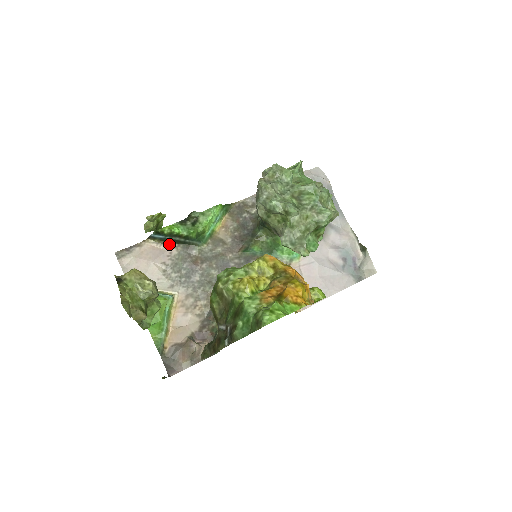
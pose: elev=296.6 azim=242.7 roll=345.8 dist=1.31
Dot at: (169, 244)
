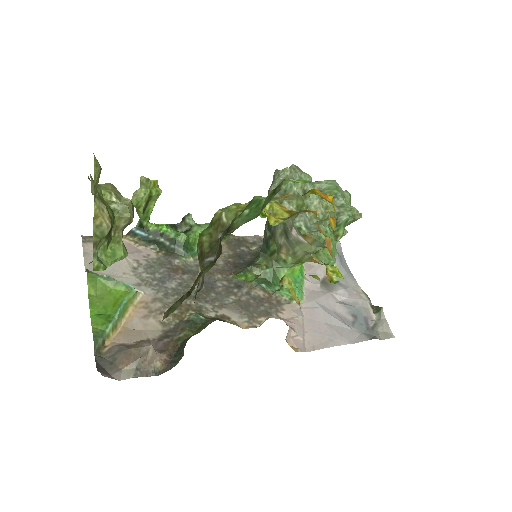
Dot at: (149, 247)
